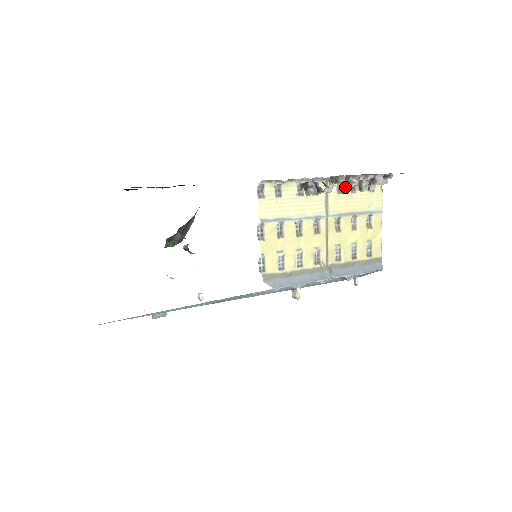
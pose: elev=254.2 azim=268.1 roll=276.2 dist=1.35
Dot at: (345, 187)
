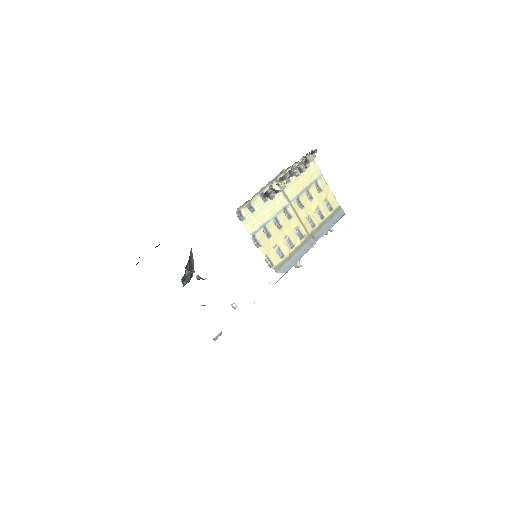
Dot at: occluded
